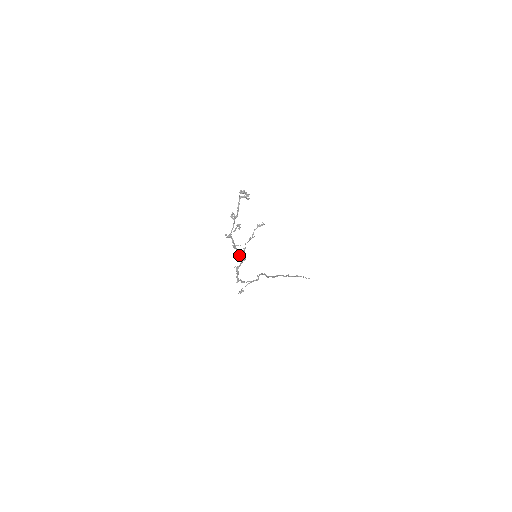
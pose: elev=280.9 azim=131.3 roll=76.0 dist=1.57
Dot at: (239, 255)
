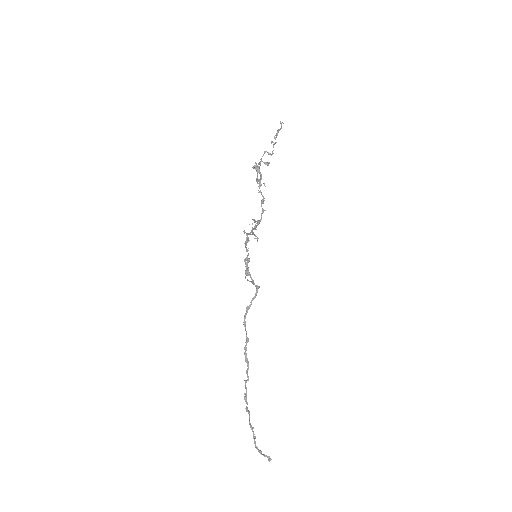
Dot at: (263, 196)
